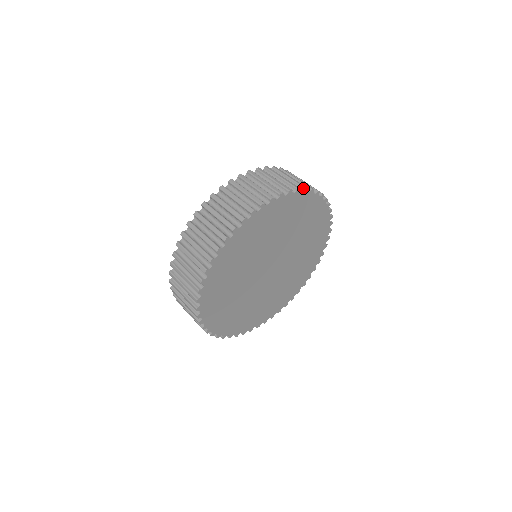
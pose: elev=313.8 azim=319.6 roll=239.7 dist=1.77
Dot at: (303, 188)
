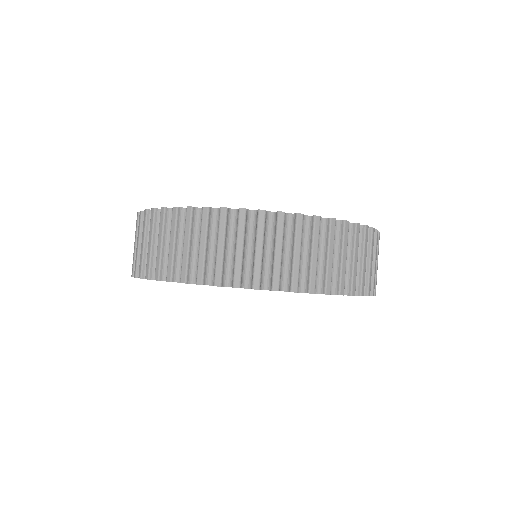
Dot at: (232, 284)
